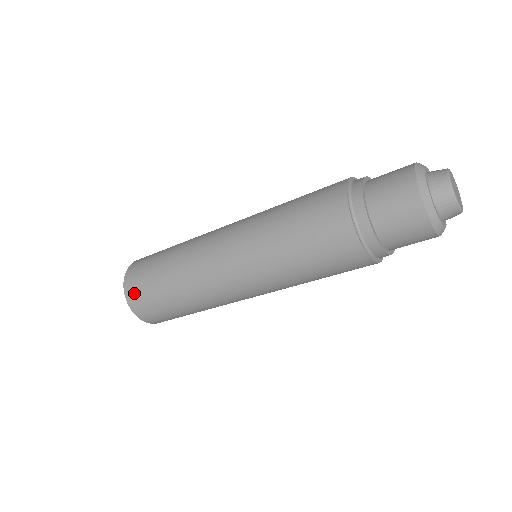
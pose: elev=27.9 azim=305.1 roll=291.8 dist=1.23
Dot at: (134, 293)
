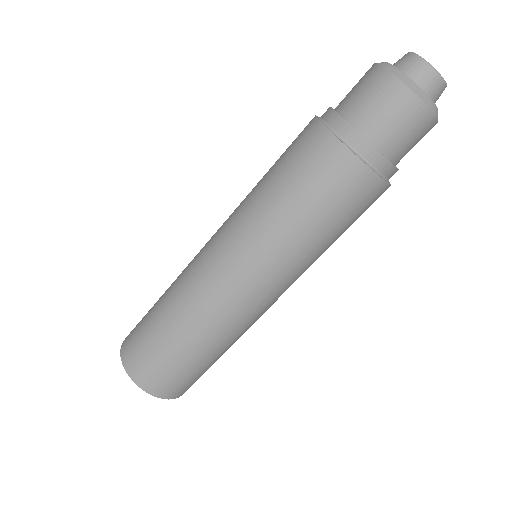
Dot at: (129, 348)
